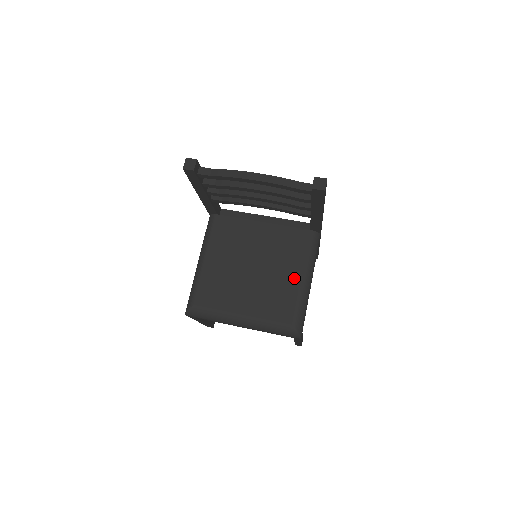
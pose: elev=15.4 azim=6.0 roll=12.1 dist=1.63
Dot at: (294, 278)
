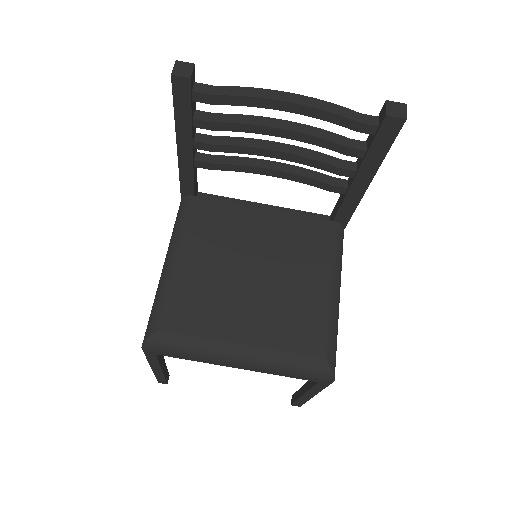
Dot at: (318, 287)
